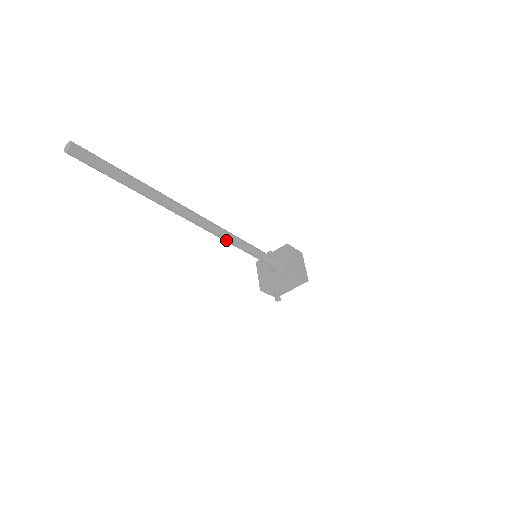
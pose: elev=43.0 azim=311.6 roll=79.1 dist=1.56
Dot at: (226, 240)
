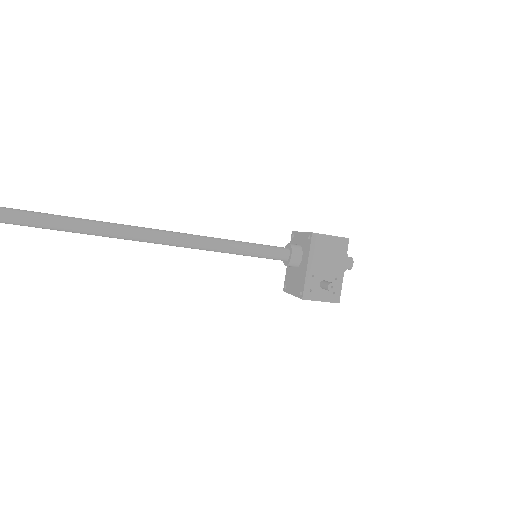
Dot at: (189, 243)
